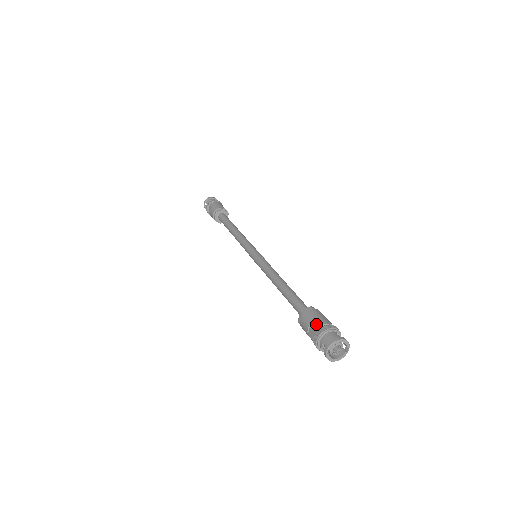
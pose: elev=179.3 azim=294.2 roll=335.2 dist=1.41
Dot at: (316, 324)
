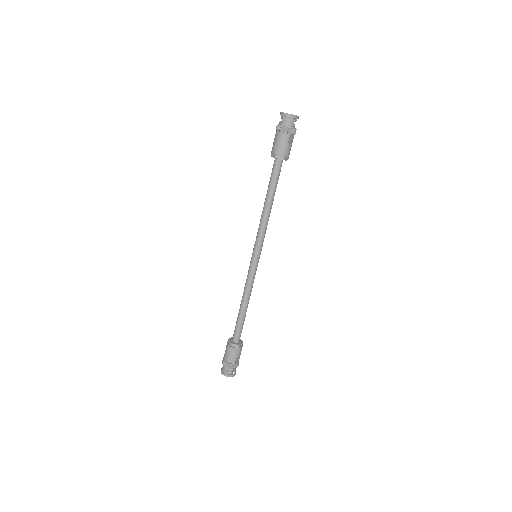
Dot at: (224, 356)
